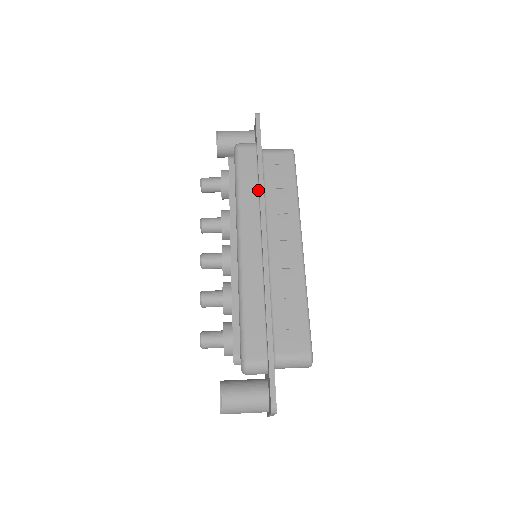
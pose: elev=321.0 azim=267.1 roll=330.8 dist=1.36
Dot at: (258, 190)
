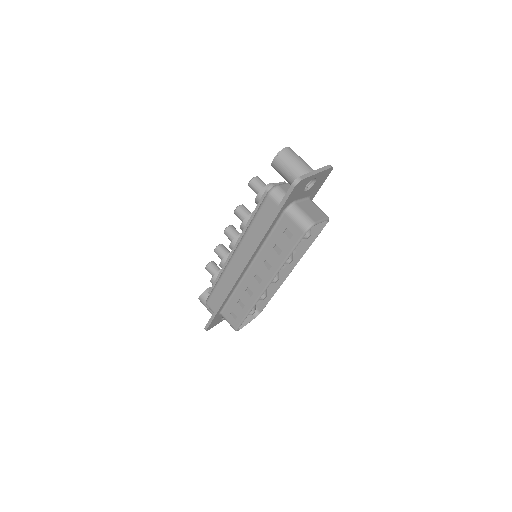
Dot at: occluded
